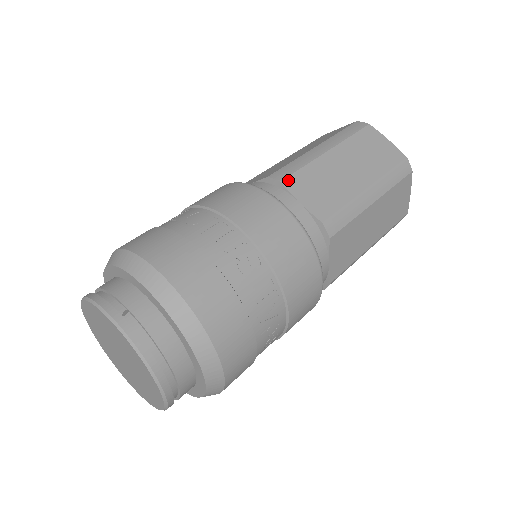
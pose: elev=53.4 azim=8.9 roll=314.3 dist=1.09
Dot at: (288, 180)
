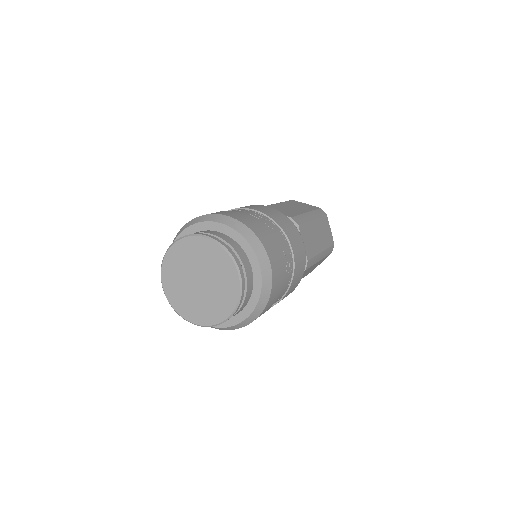
Dot at: (301, 226)
